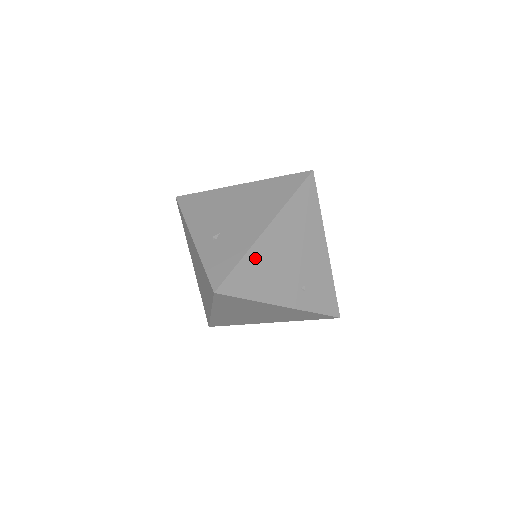
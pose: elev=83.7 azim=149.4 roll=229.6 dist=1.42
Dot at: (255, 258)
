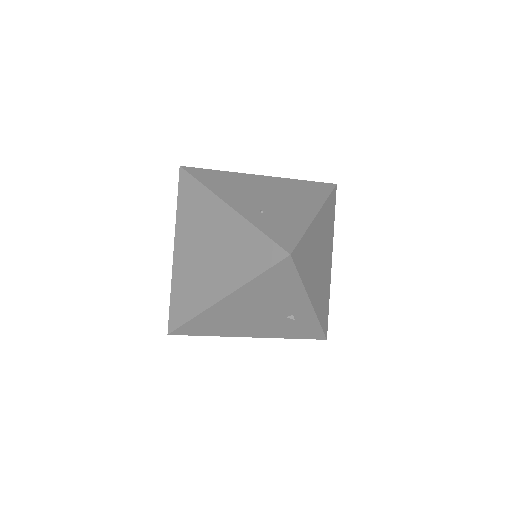
Dot at: (233, 177)
